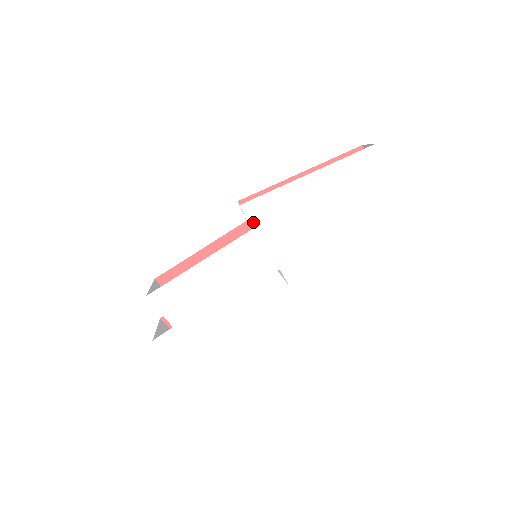
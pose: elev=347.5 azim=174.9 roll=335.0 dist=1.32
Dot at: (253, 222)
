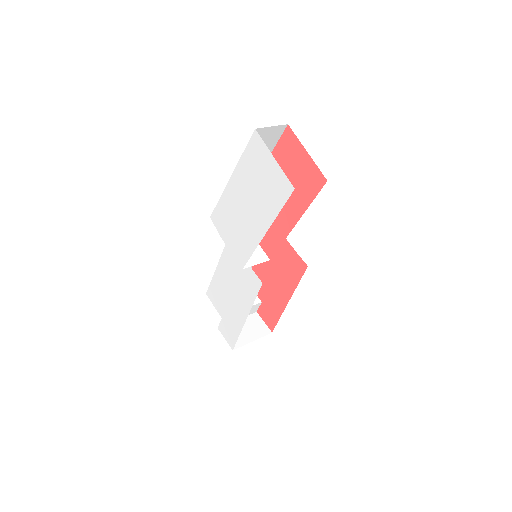
Dot at: (219, 229)
